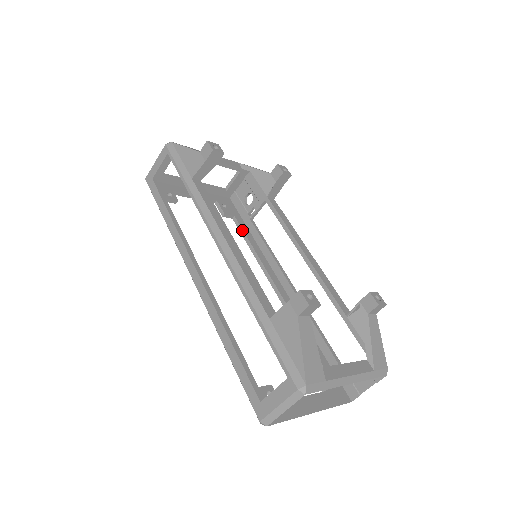
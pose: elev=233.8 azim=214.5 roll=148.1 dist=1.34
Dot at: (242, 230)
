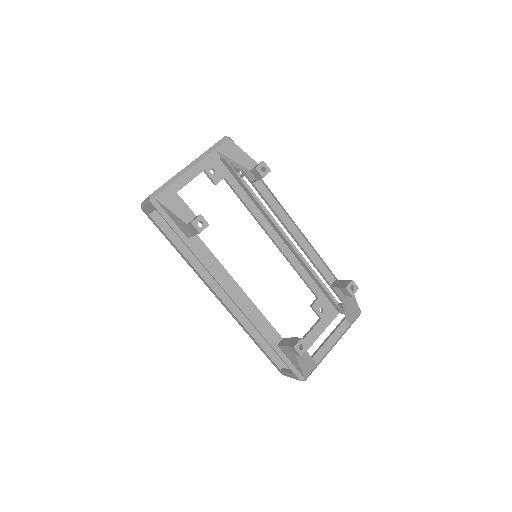
Dot at: (235, 192)
